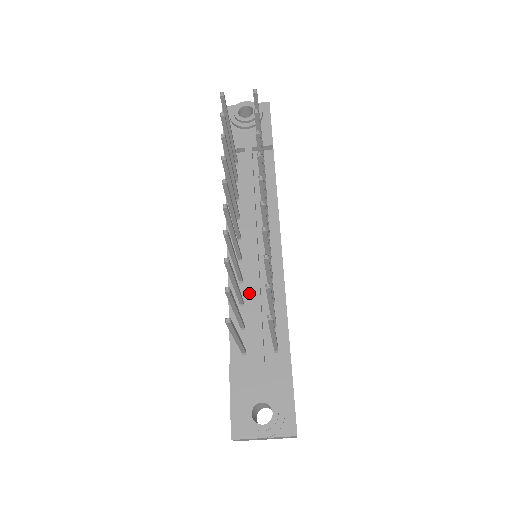
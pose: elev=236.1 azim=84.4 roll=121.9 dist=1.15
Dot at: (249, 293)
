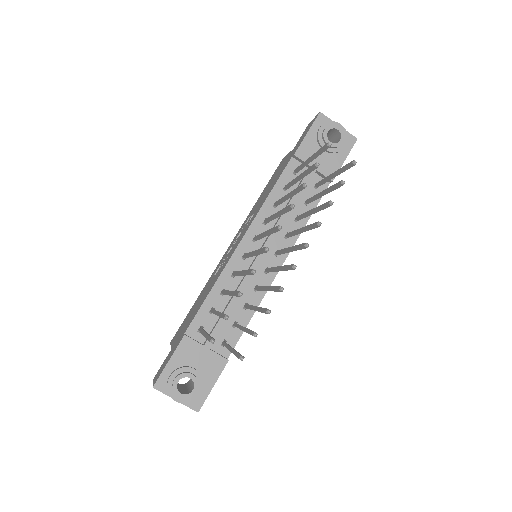
Dot at: (233, 289)
